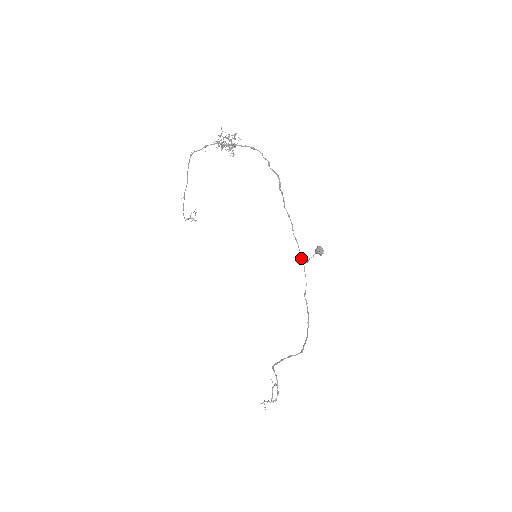
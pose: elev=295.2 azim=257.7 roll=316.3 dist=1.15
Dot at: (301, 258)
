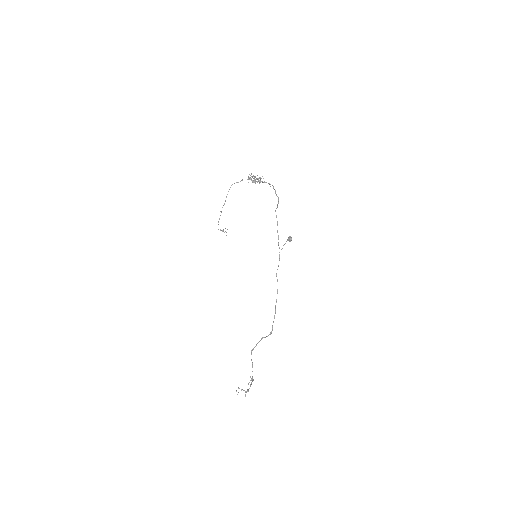
Dot at: occluded
